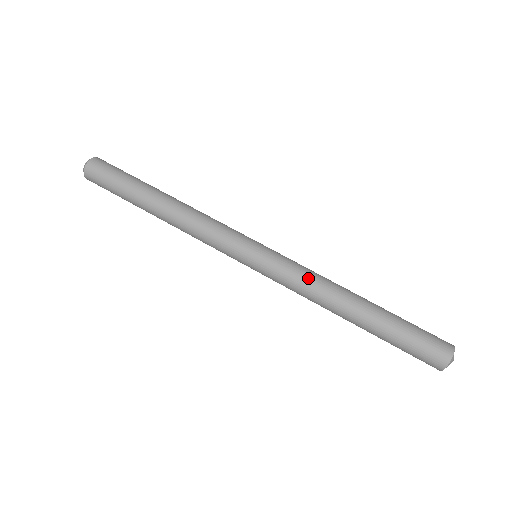
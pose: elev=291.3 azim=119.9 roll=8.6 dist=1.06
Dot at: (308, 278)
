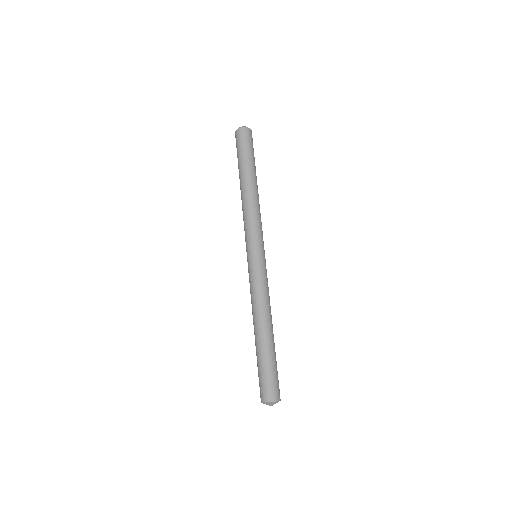
Dot at: (256, 293)
